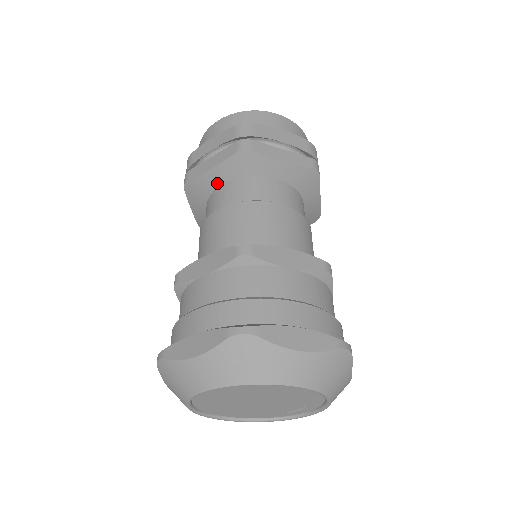
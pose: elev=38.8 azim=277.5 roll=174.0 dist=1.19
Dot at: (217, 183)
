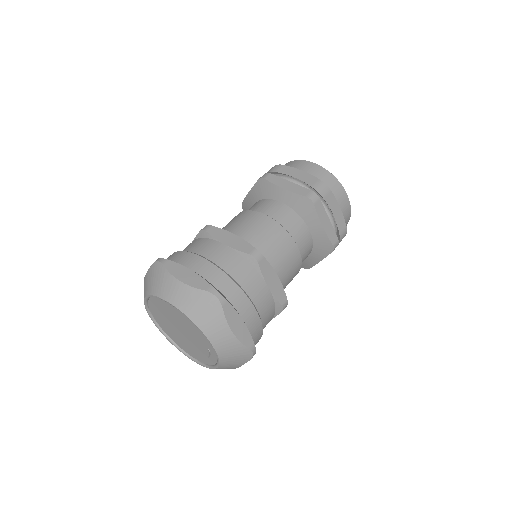
Dot at: (252, 204)
